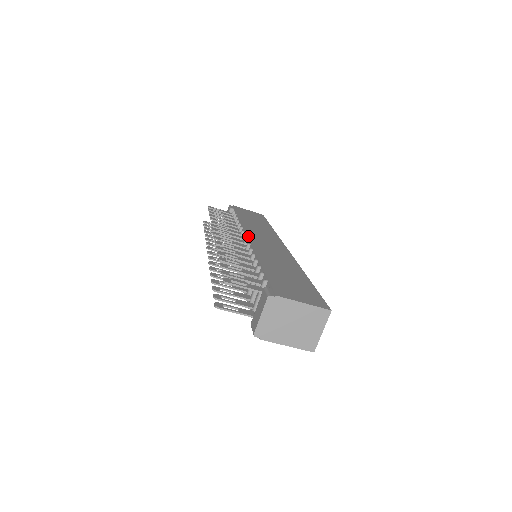
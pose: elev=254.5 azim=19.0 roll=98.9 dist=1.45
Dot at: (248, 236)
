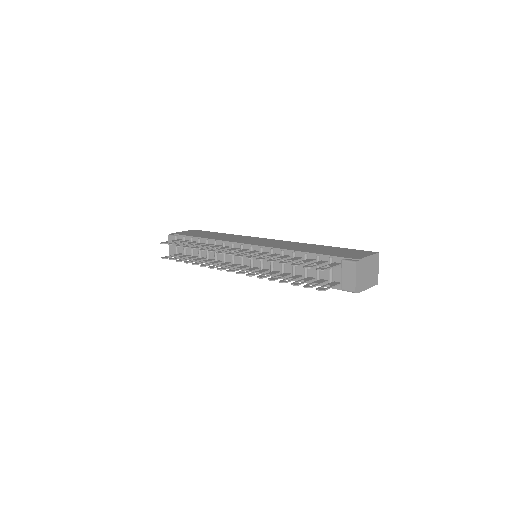
Dot at: (248, 244)
